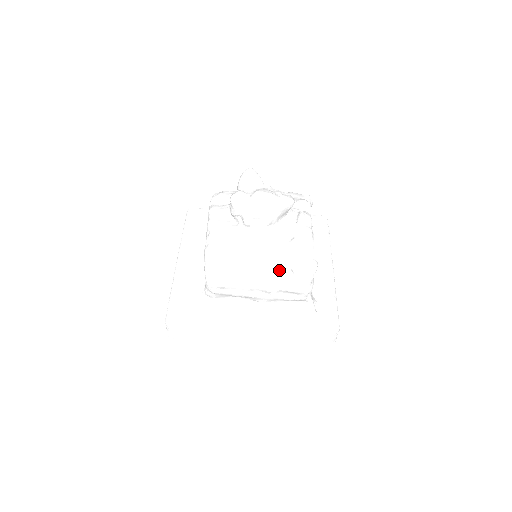
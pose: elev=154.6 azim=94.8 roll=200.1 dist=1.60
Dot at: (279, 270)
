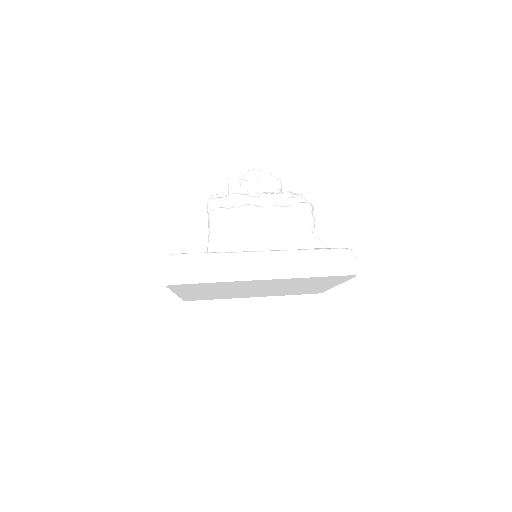
Dot at: (279, 203)
